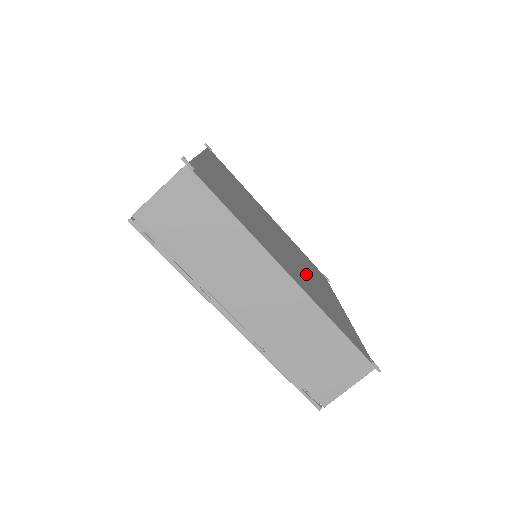
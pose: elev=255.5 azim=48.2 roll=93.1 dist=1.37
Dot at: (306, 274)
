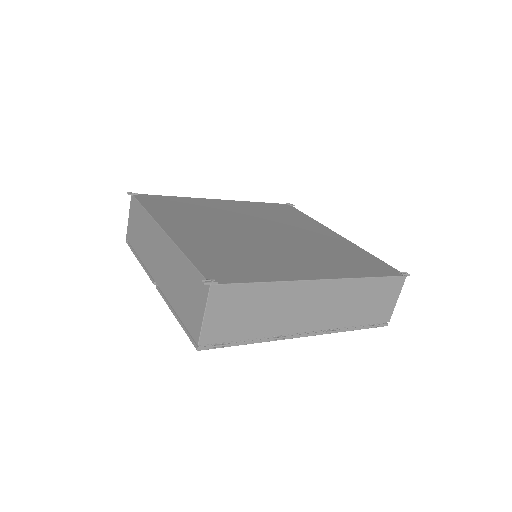
Dot at: (305, 242)
